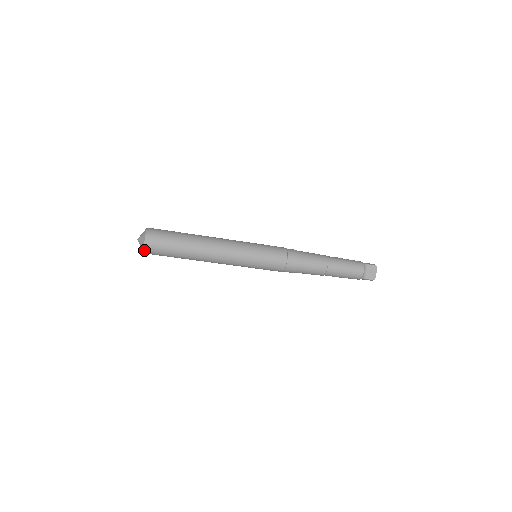
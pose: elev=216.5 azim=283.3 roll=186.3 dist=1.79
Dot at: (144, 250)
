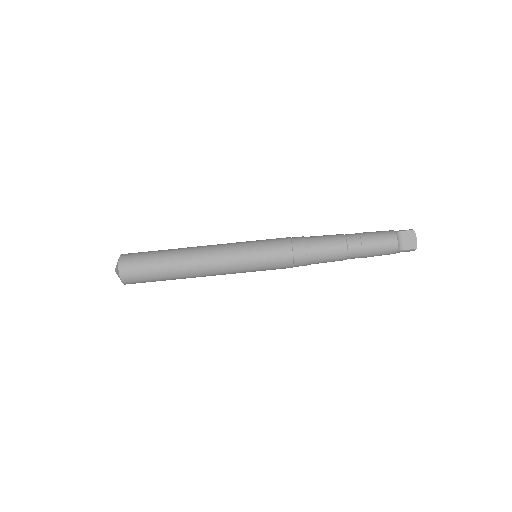
Dot at: (121, 280)
